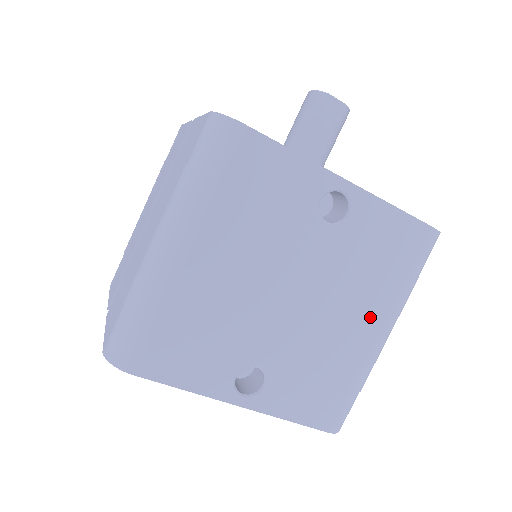
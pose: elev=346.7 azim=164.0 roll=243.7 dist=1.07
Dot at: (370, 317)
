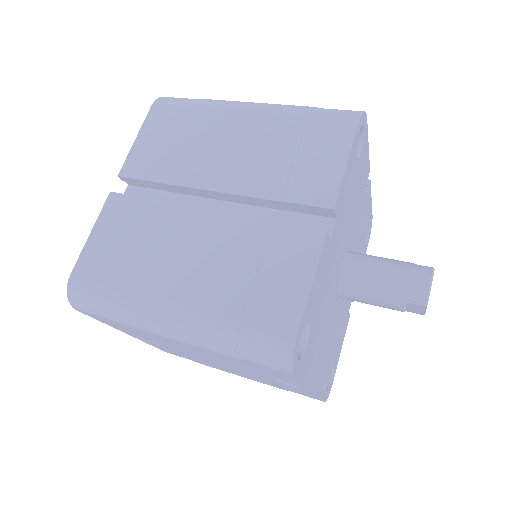
Dot at: (243, 376)
